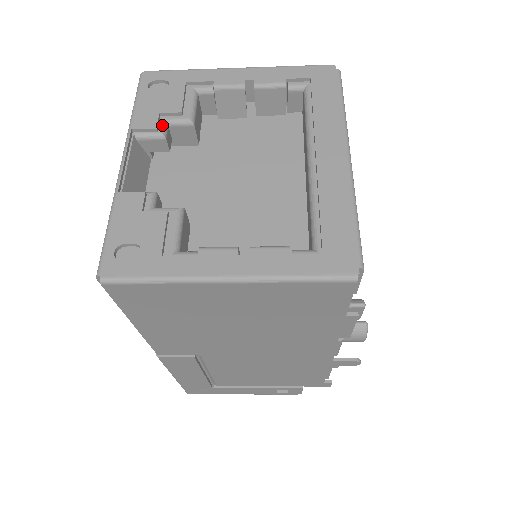
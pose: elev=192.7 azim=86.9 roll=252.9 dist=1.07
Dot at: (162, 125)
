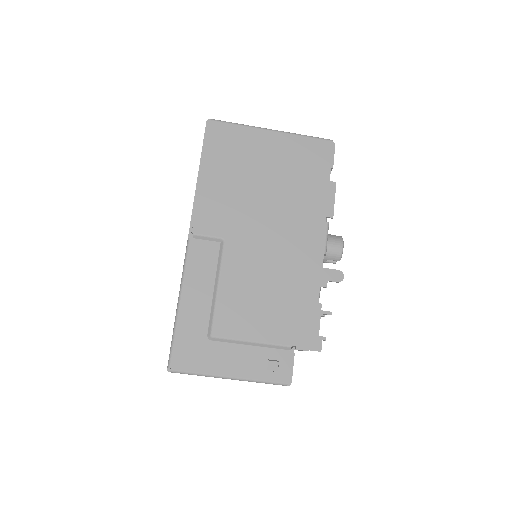
Dot at: occluded
